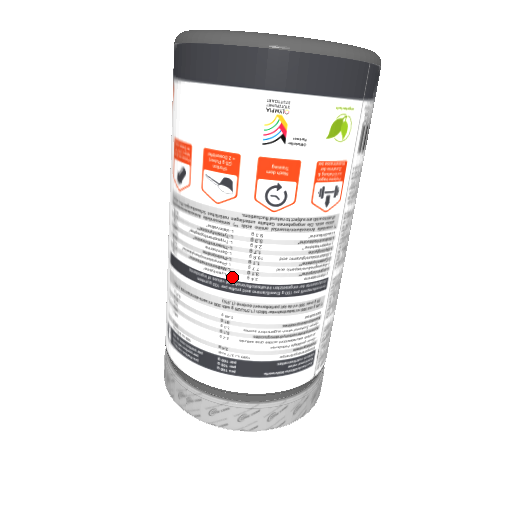
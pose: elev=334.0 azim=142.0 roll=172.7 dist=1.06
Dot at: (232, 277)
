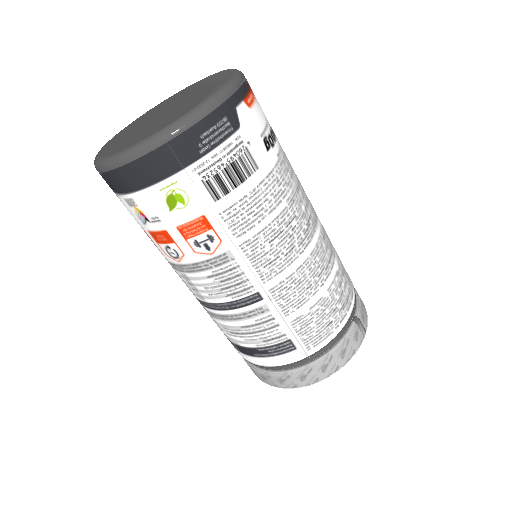
Dot at: (196, 296)
